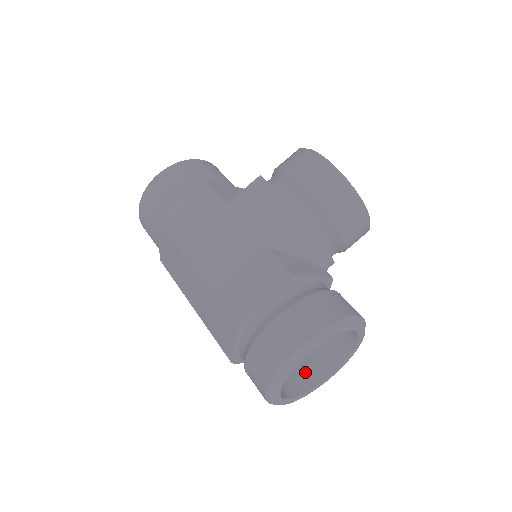
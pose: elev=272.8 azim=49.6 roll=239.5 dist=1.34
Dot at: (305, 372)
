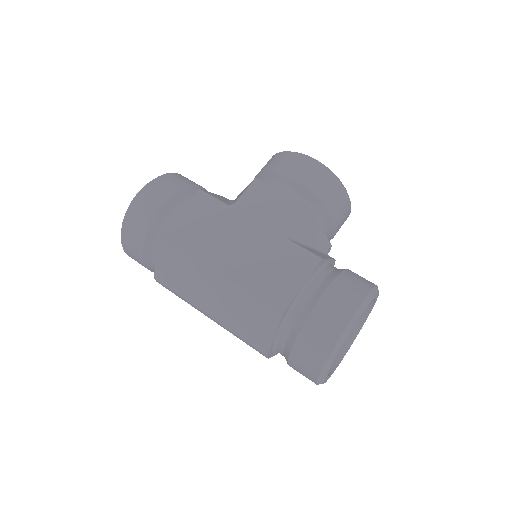
Dot at: occluded
